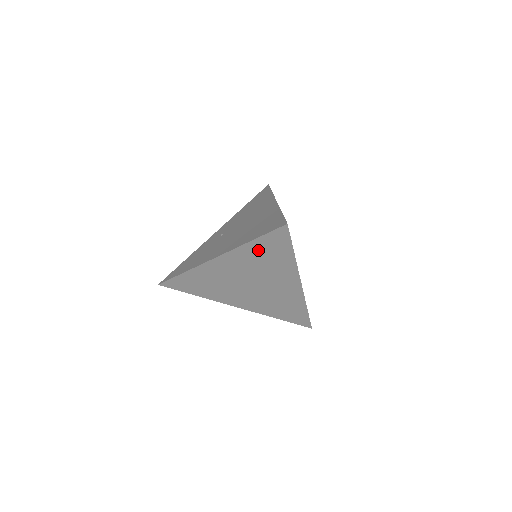
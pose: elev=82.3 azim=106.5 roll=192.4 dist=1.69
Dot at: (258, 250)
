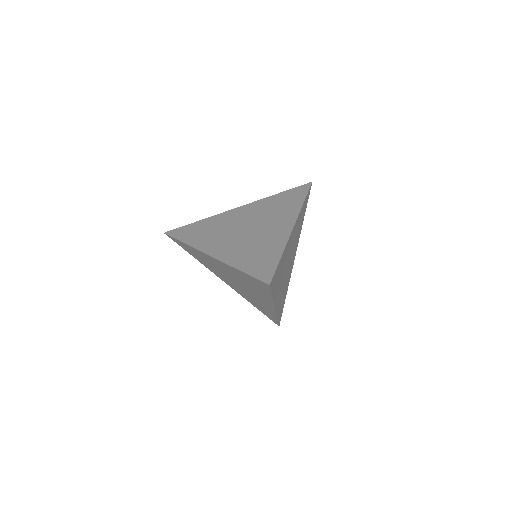
Dot at: (278, 199)
